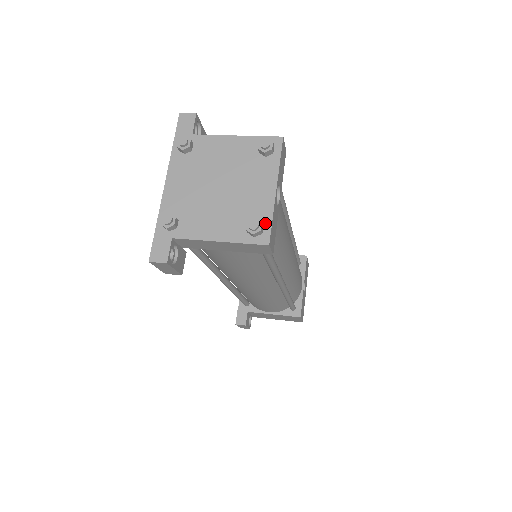
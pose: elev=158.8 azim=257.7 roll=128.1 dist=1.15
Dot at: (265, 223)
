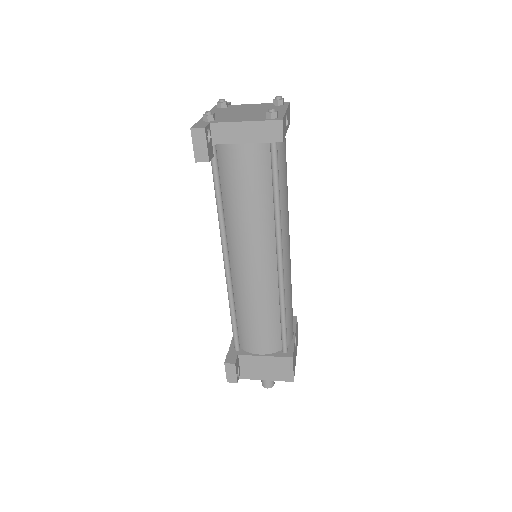
Dot at: (279, 116)
